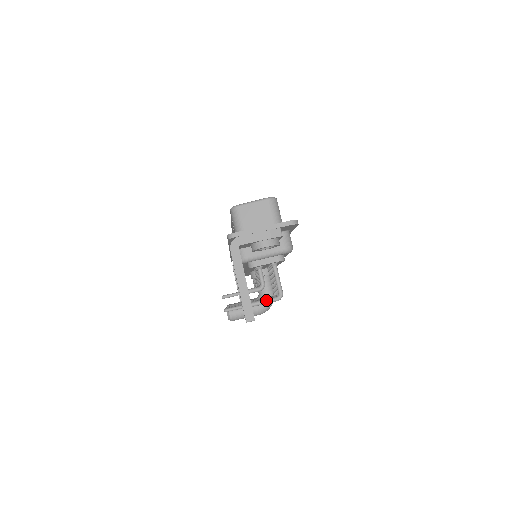
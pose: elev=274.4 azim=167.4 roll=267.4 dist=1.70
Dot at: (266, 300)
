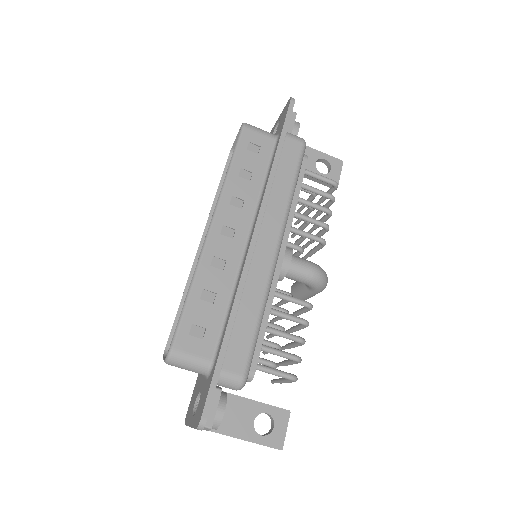
Dot at: (287, 382)
